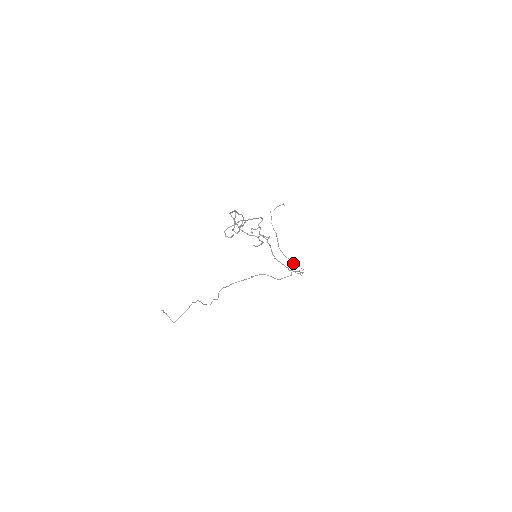
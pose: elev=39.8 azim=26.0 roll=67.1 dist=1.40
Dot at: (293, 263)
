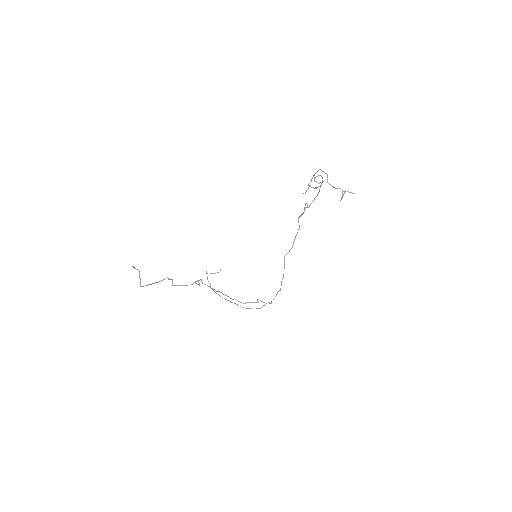
Dot at: occluded
